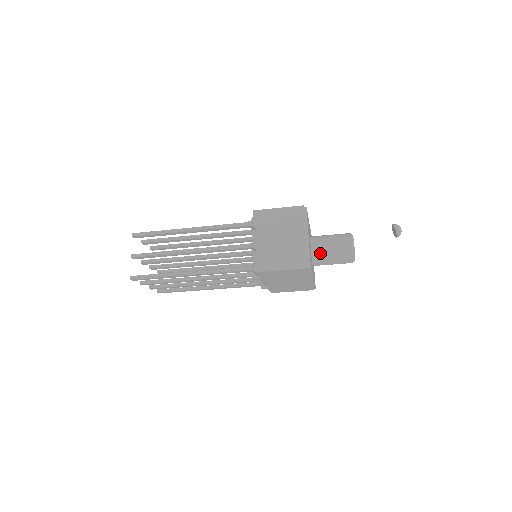
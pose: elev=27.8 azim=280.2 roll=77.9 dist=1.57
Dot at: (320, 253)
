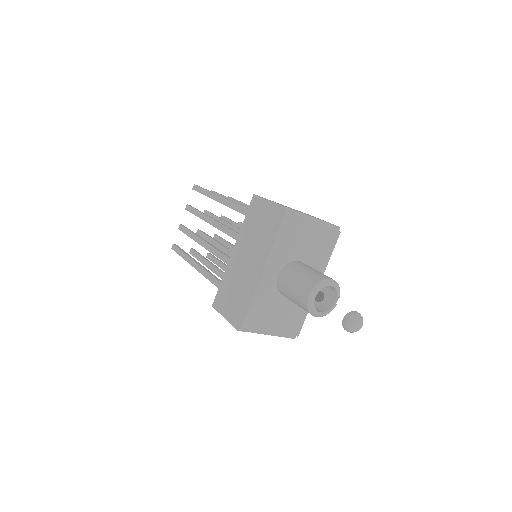
Dot at: occluded
